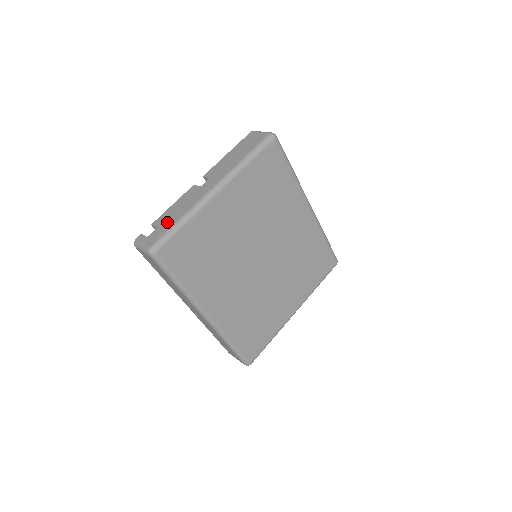
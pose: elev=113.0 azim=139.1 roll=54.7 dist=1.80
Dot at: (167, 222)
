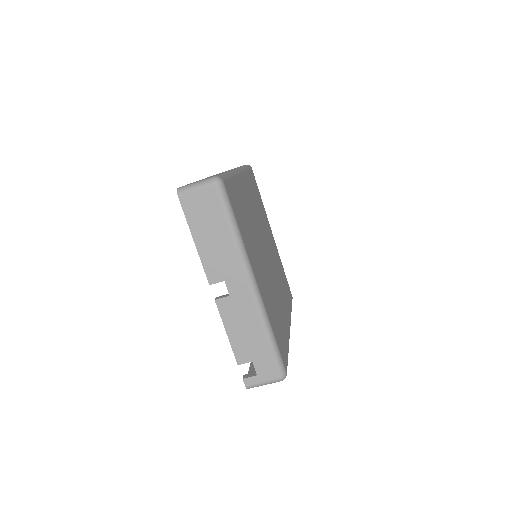
Dot at: (256, 350)
